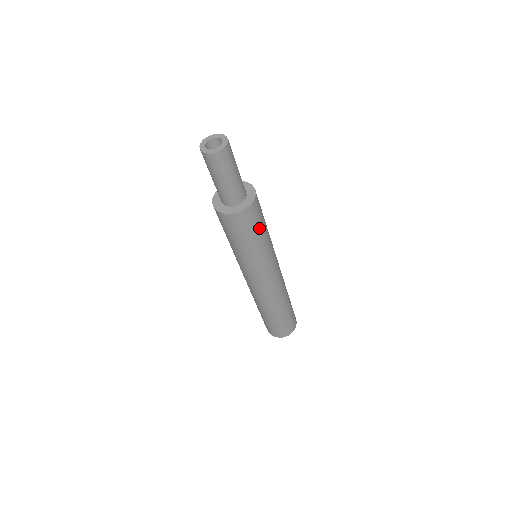
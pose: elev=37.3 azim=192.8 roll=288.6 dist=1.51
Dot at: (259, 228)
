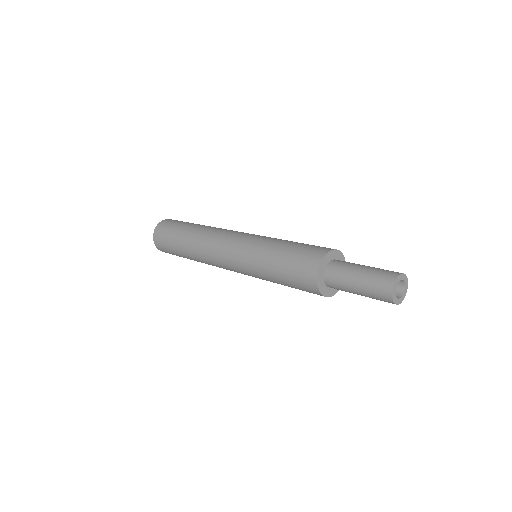
Dot at: occluded
